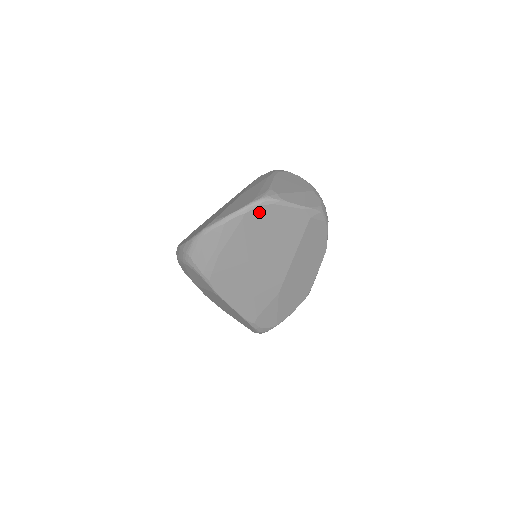
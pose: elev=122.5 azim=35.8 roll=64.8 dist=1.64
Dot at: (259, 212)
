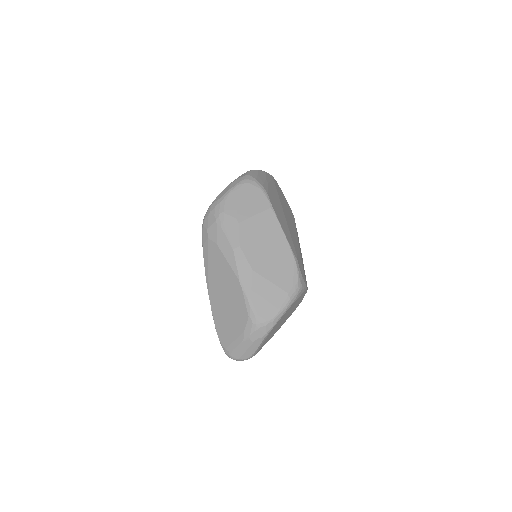
Dot at: (277, 185)
